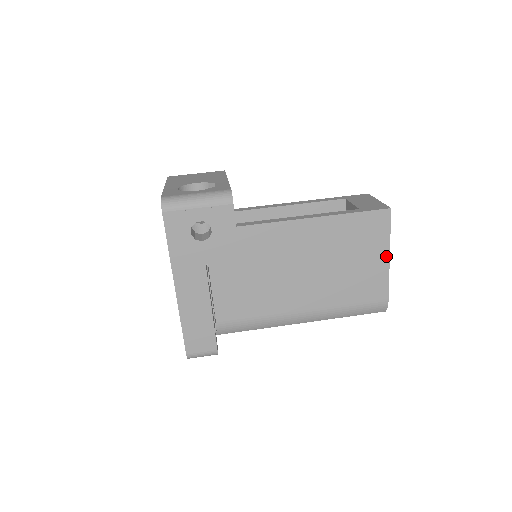
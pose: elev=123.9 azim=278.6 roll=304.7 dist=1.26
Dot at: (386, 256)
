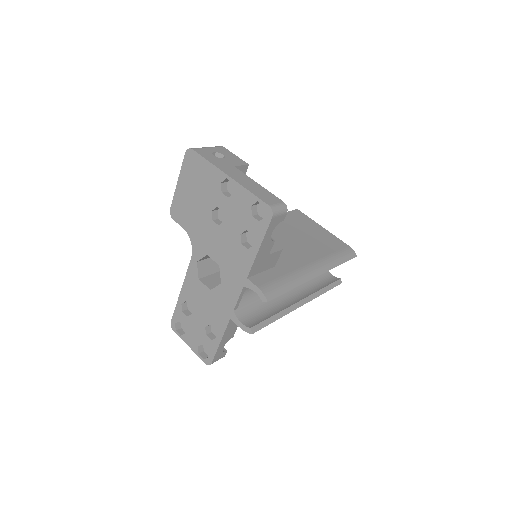
Dot at: (321, 227)
